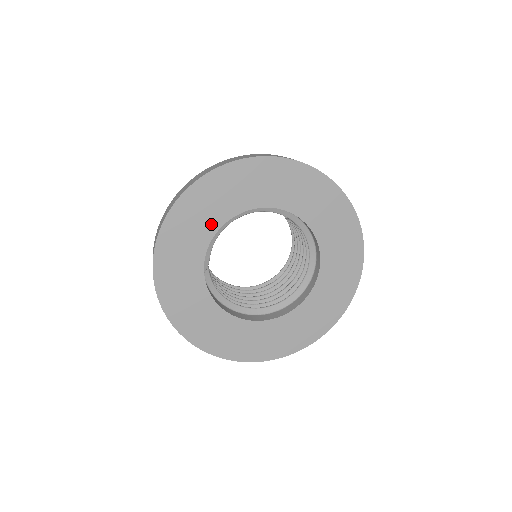
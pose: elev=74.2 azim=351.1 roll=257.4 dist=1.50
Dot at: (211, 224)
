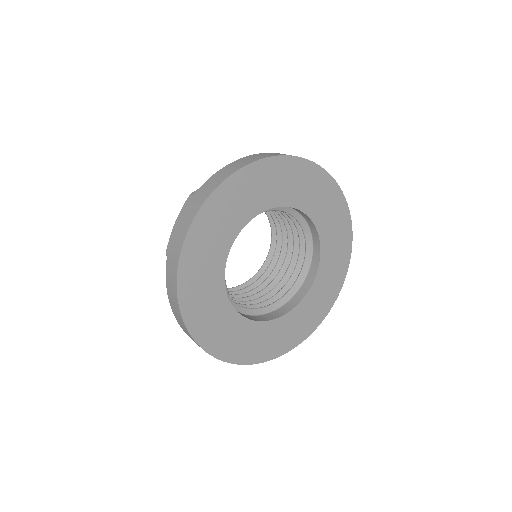
Dot at: (218, 261)
